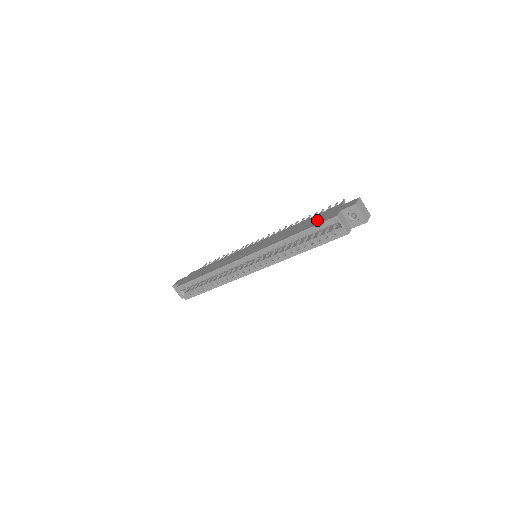
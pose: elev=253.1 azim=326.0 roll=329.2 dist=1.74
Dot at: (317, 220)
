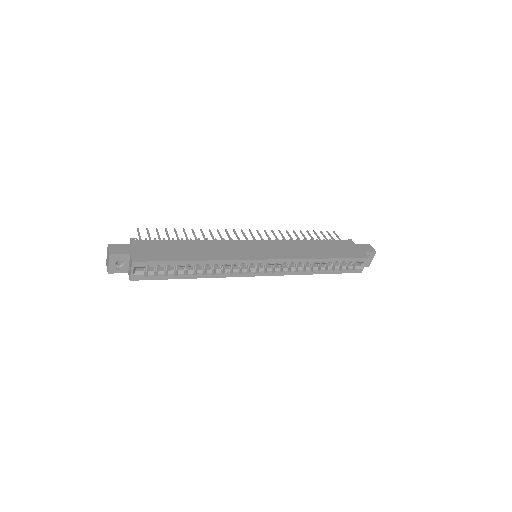
Dot at: (343, 251)
